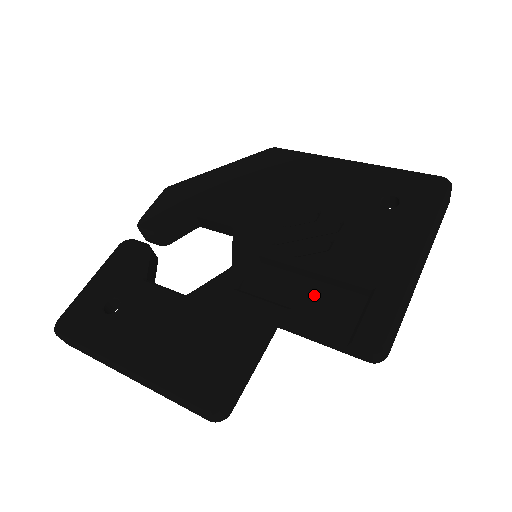
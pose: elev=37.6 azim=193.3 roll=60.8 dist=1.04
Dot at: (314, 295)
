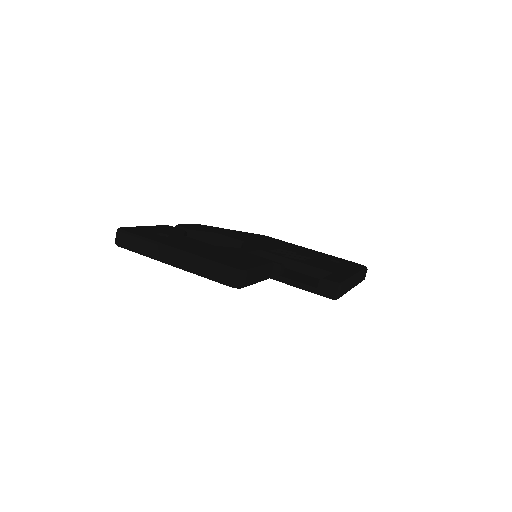
Dot at: (294, 273)
